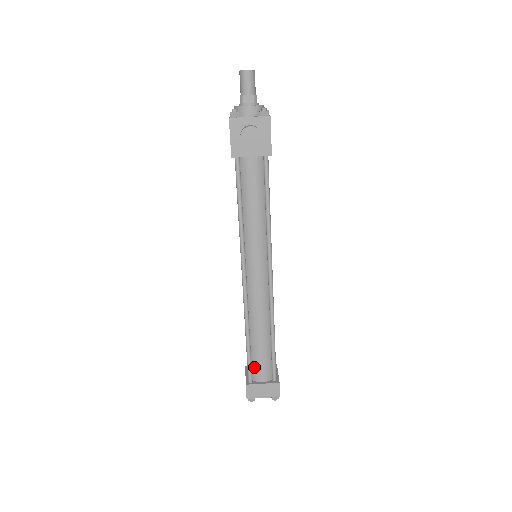
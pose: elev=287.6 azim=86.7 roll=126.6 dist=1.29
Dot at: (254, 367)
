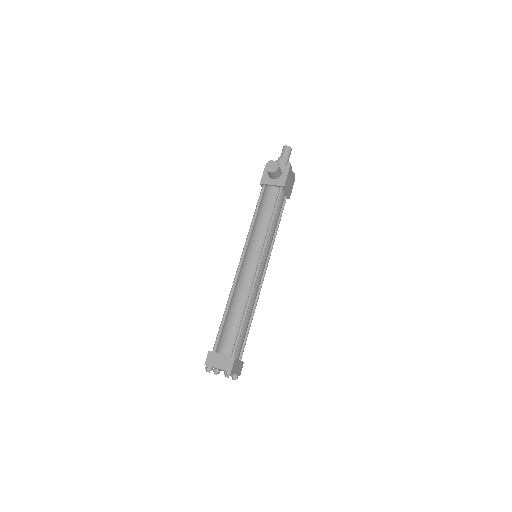
Dot at: (221, 339)
